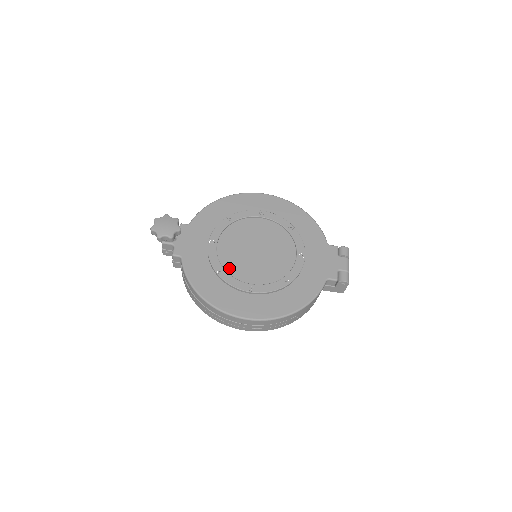
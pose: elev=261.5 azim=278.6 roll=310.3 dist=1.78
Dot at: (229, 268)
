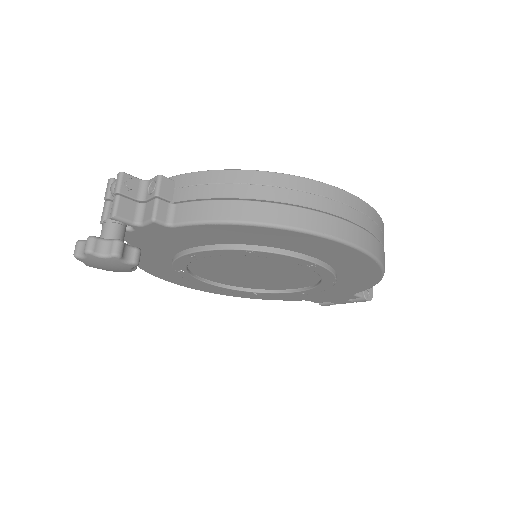
Dot at: (197, 268)
